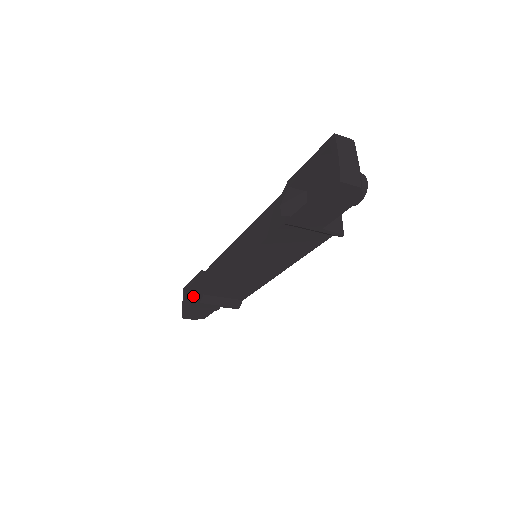
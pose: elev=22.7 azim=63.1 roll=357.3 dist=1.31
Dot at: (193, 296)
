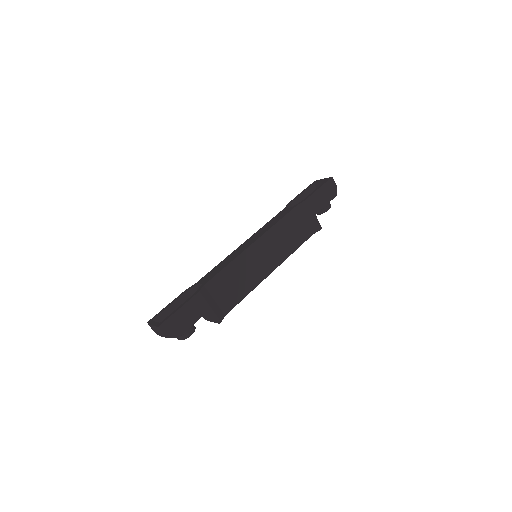
Dot at: occluded
